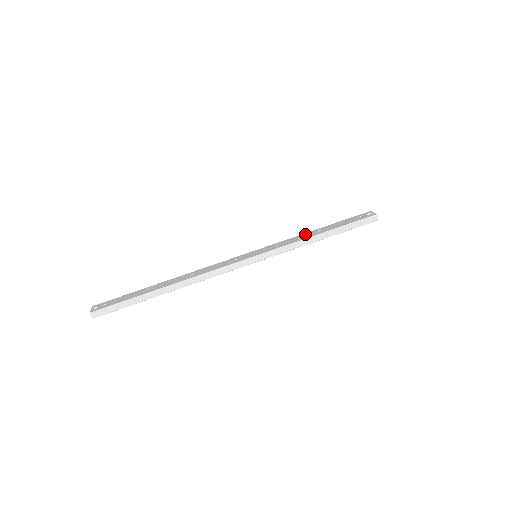
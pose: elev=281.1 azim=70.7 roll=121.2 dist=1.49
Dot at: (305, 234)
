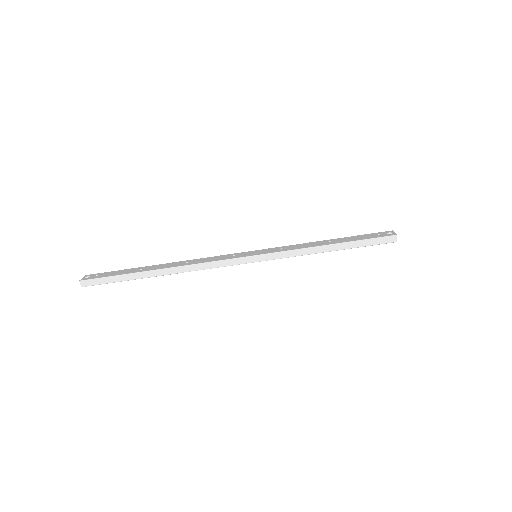
Dot at: (313, 242)
